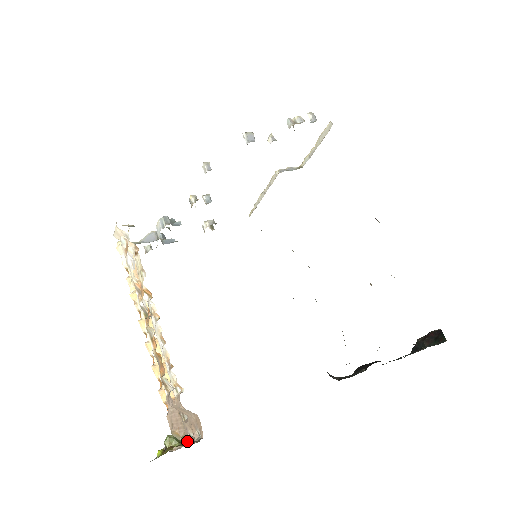
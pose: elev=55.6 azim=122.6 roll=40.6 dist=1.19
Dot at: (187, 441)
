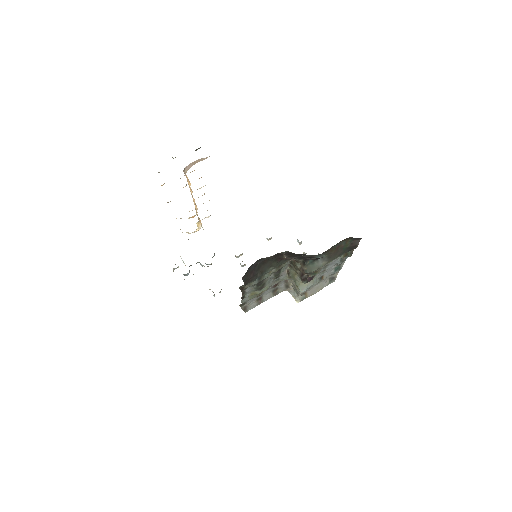
Dot at: occluded
